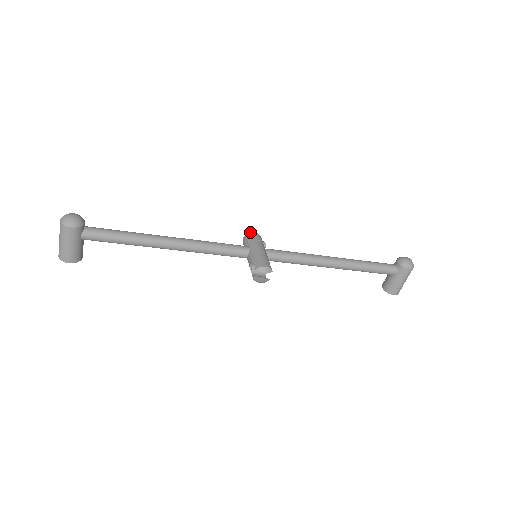
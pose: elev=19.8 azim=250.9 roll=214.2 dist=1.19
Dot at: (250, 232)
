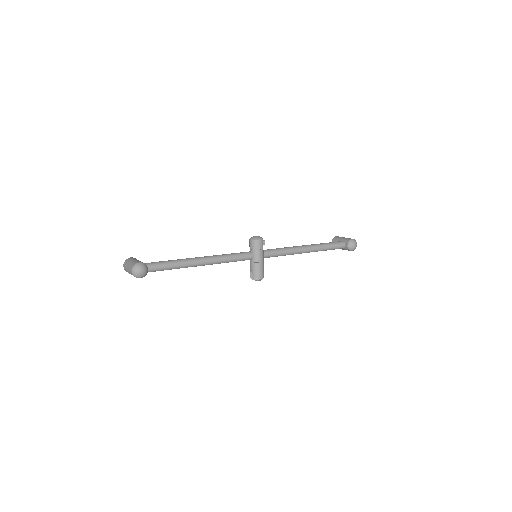
Dot at: (257, 239)
